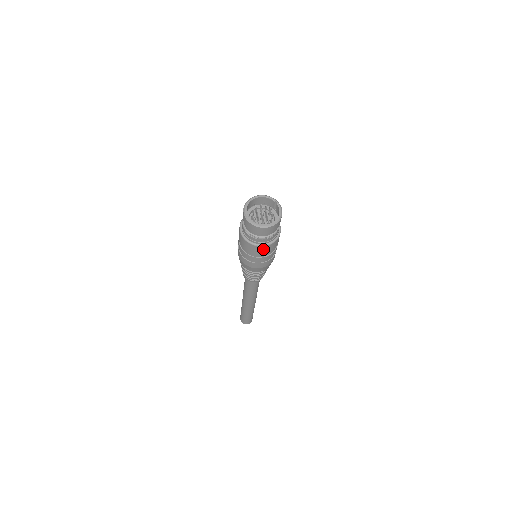
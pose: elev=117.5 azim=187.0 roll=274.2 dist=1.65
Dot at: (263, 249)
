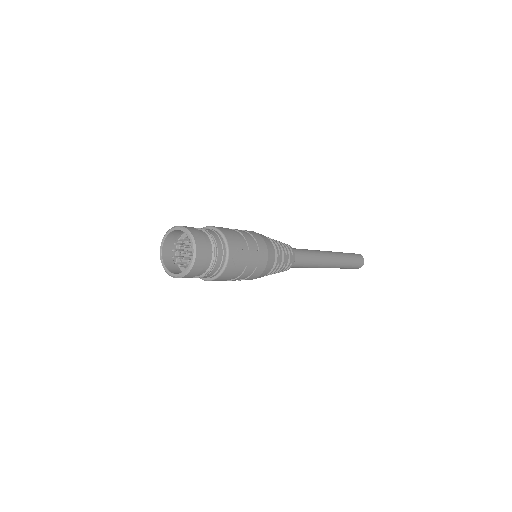
Dot at: occluded
